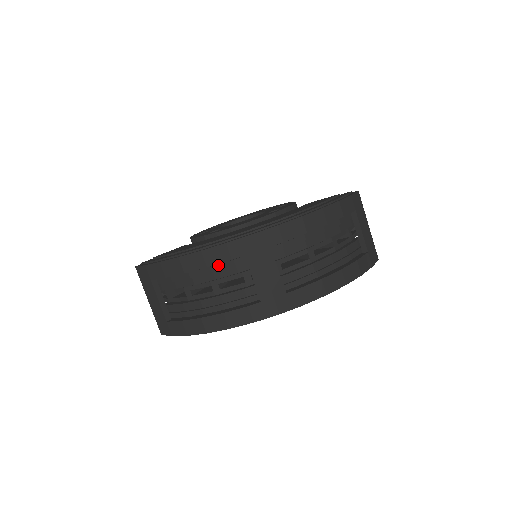
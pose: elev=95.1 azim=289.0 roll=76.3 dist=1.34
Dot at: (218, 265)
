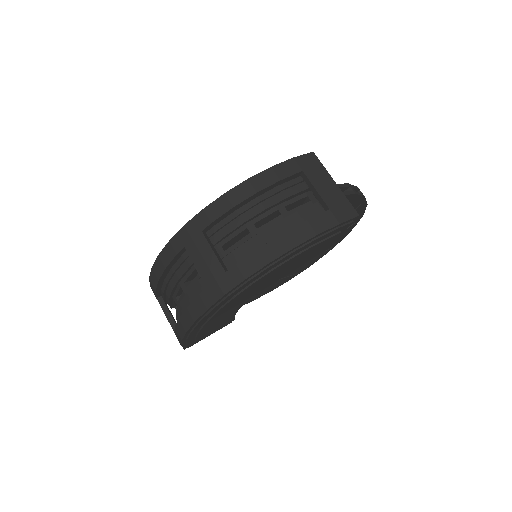
Dot at: (175, 264)
